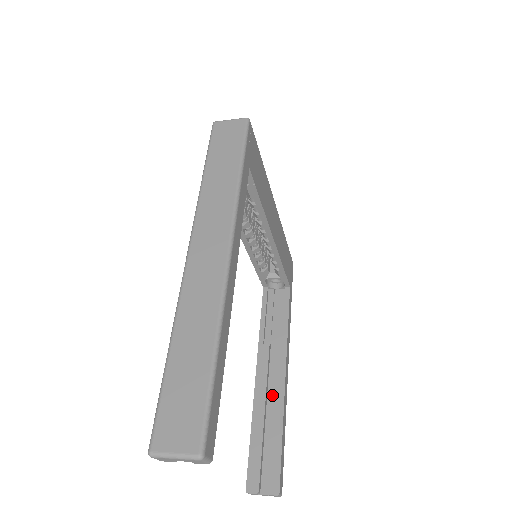
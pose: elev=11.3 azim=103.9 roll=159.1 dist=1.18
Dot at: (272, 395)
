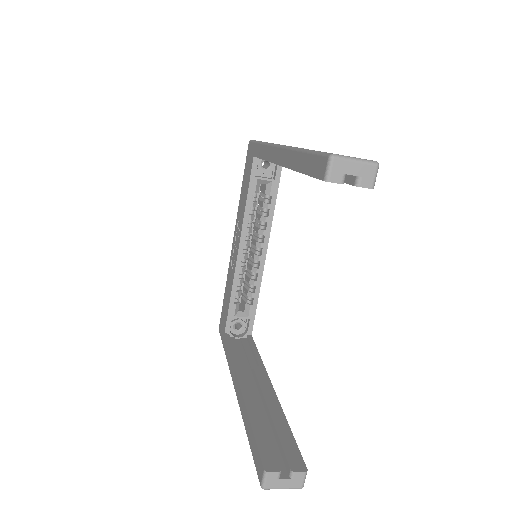
Dot at: (264, 397)
